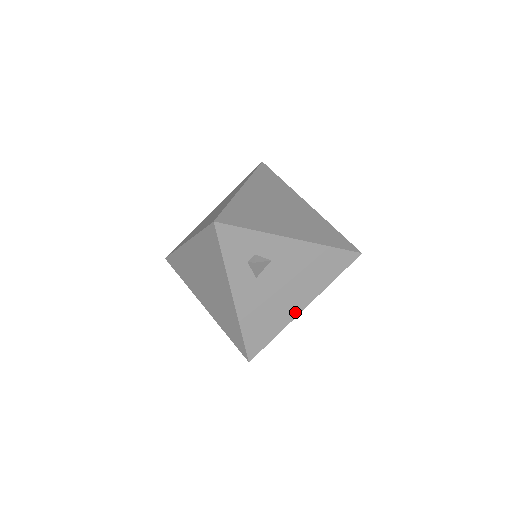
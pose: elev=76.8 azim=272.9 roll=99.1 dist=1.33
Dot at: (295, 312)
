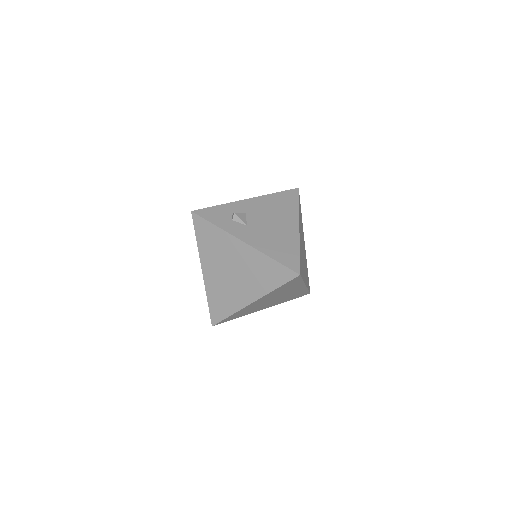
Dot at: (295, 232)
